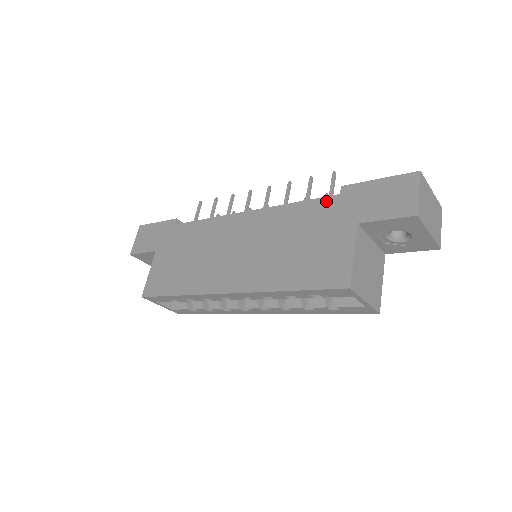
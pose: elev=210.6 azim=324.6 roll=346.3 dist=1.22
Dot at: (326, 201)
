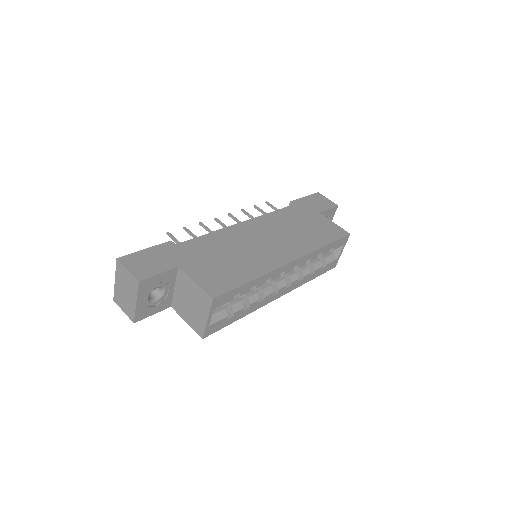
Dot at: (291, 208)
